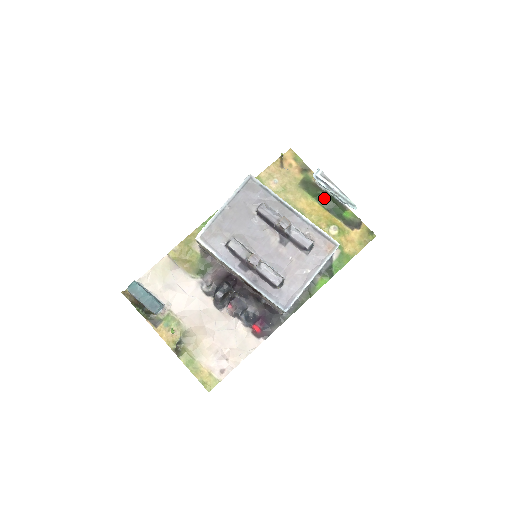
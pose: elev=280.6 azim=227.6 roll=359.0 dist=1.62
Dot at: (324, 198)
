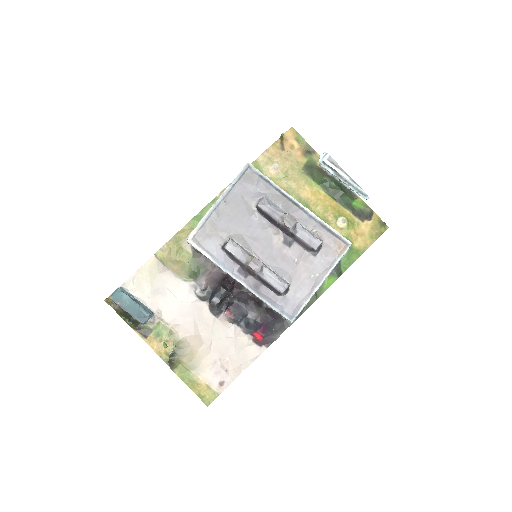
Dot at: (331, 185)
